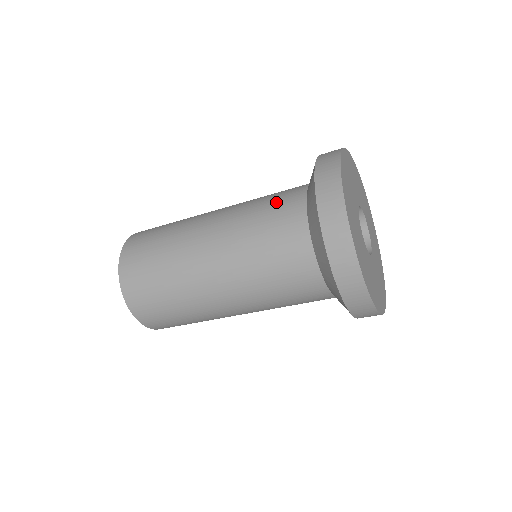
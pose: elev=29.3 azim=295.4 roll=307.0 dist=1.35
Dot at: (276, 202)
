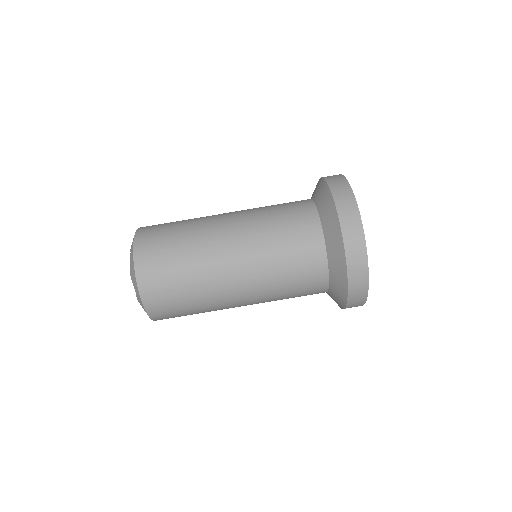
Dot at: occluded
